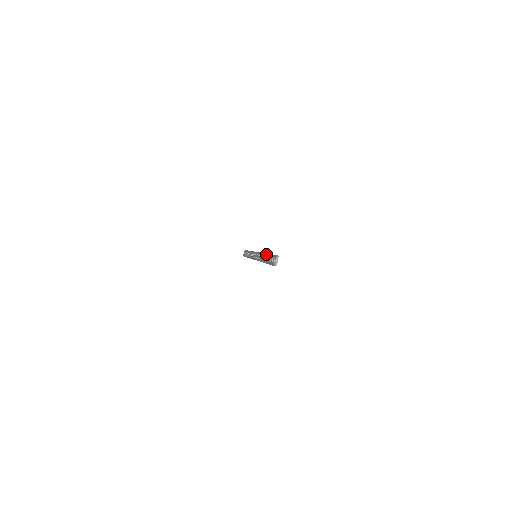
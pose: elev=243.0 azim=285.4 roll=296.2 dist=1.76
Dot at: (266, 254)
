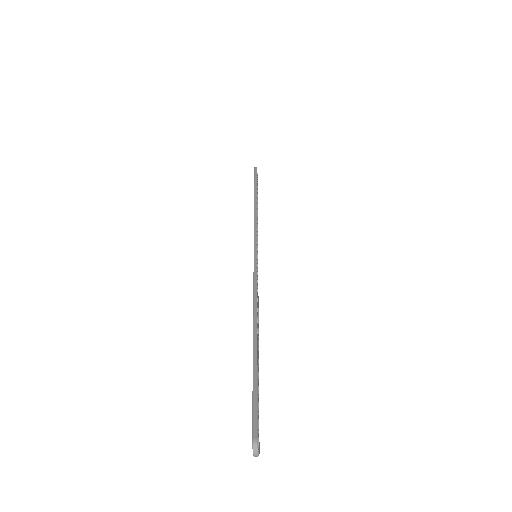
Dot at: occluded
